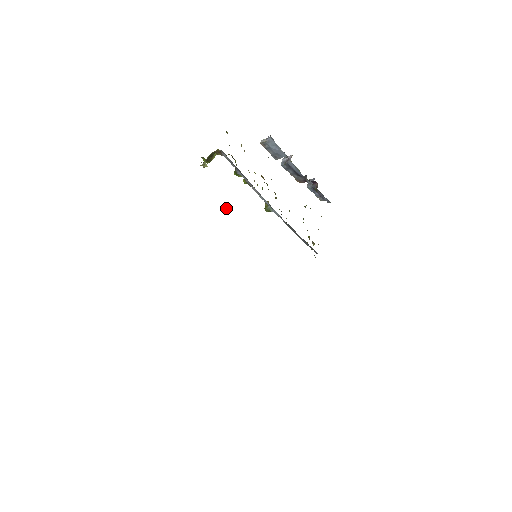
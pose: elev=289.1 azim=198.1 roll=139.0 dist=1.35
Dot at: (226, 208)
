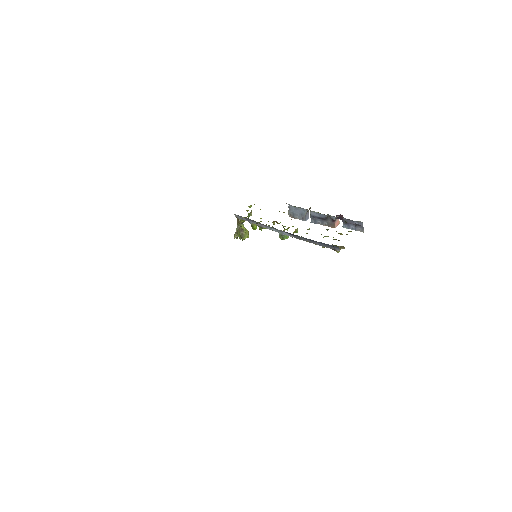
Dot at: occluded
